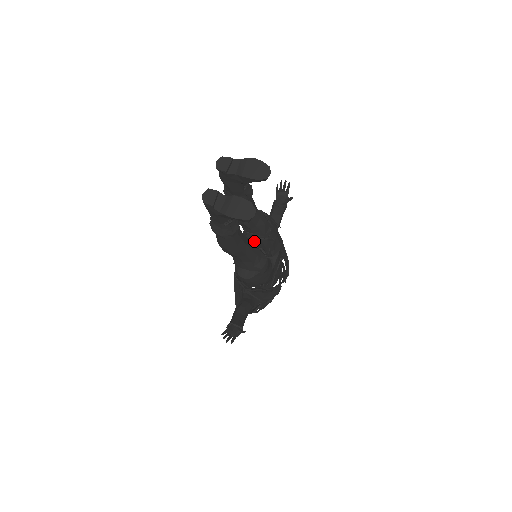
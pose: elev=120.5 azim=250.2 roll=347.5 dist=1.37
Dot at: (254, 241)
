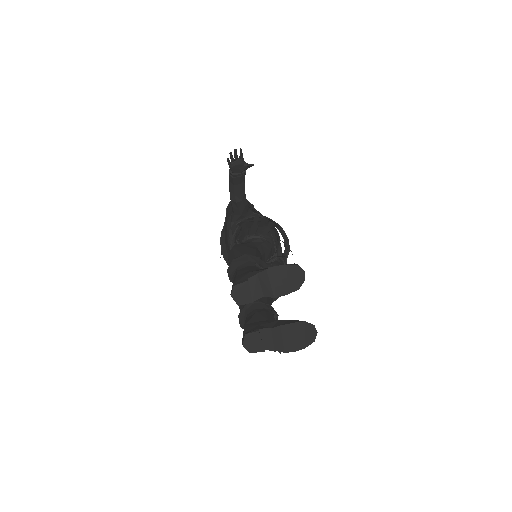
Dot at: occluded
